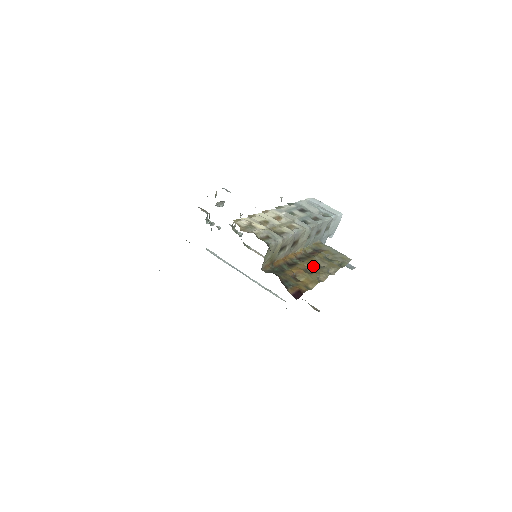
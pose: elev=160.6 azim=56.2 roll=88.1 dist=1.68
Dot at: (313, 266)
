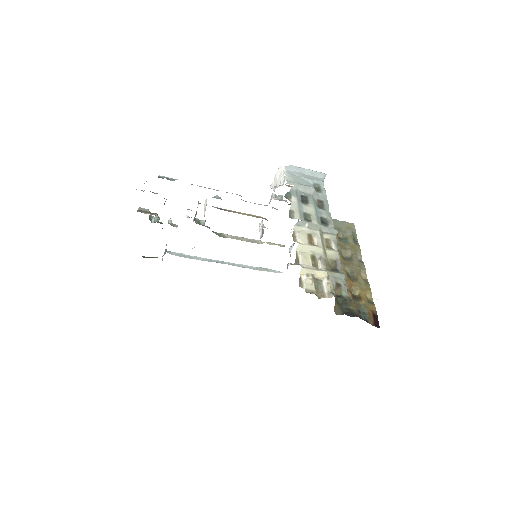
Dot at: (348, 265)
